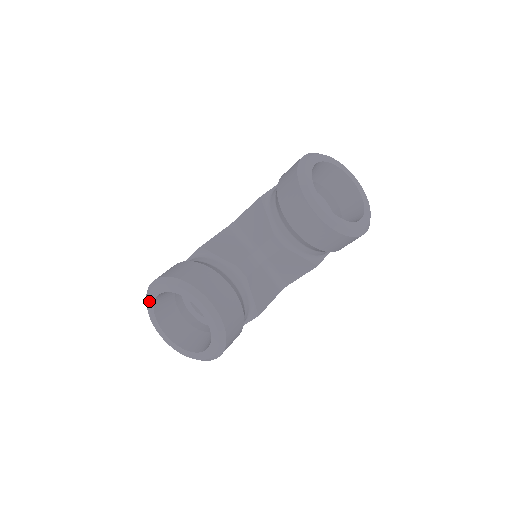
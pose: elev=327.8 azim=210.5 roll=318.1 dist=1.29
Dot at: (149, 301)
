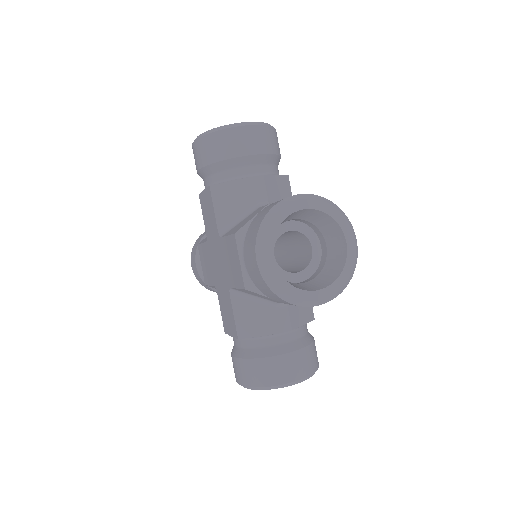
Dot at: (276, 279)
